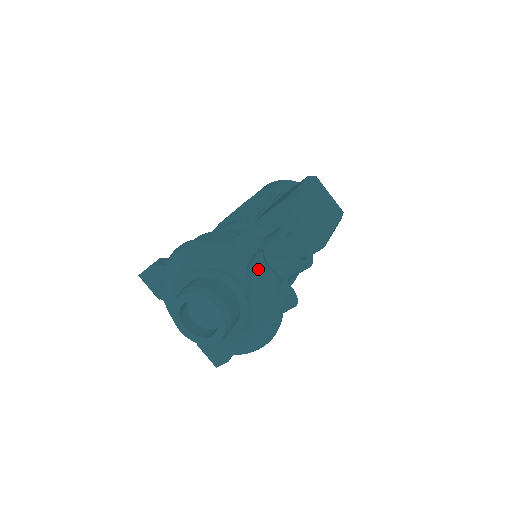
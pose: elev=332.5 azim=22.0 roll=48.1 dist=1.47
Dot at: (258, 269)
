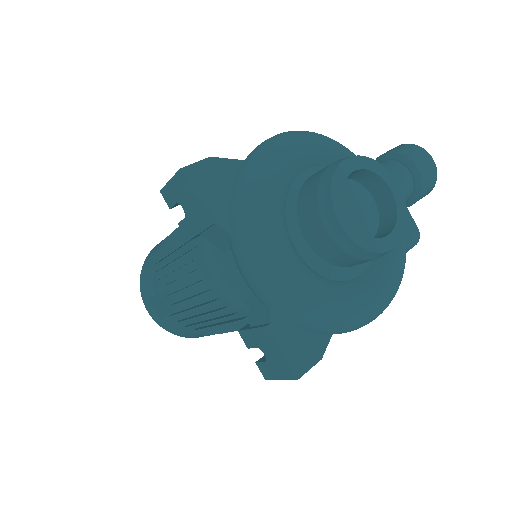
Dot at: (398, 174)
